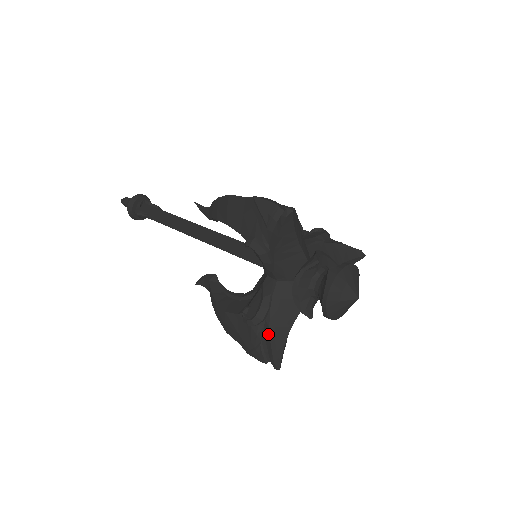
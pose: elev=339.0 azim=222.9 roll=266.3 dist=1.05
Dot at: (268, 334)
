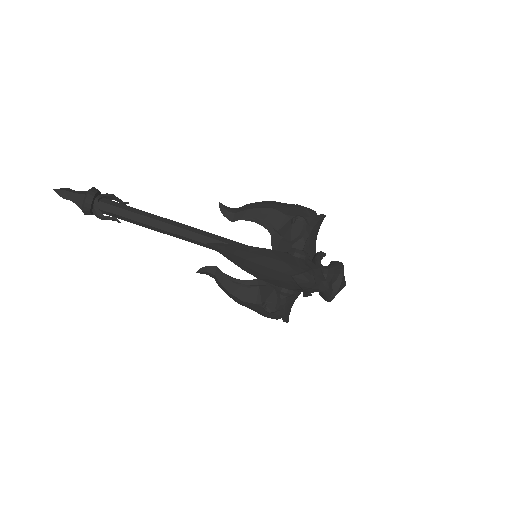
Dot at: (283, 313)
